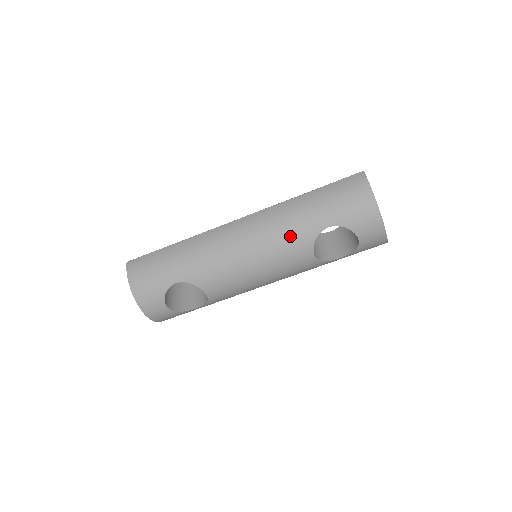
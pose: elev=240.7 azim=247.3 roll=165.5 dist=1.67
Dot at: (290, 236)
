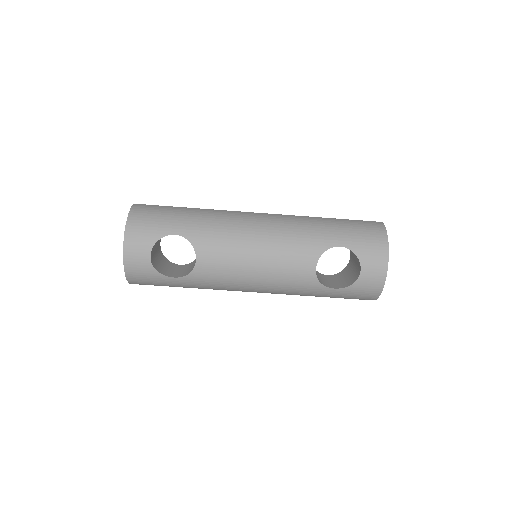
Dot at: (303, 239)
